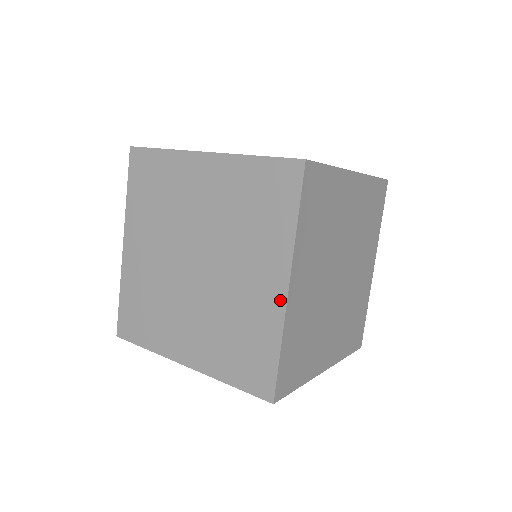
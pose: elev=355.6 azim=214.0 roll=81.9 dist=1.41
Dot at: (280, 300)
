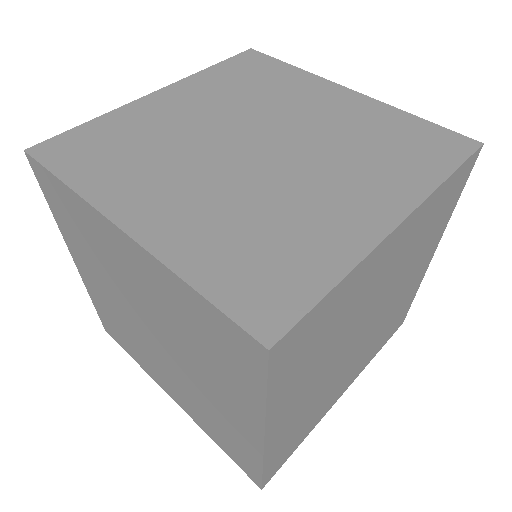
Dot at: (360, 98)
